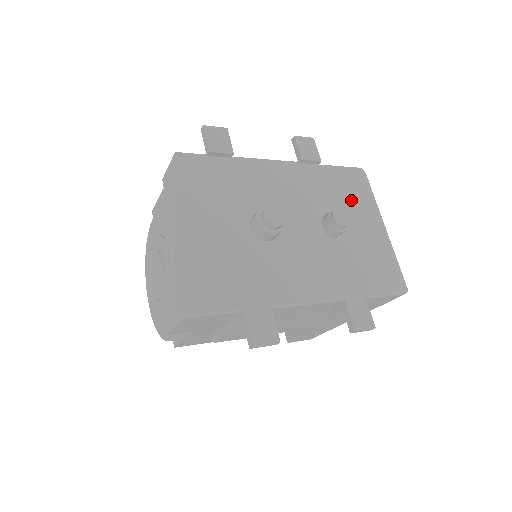
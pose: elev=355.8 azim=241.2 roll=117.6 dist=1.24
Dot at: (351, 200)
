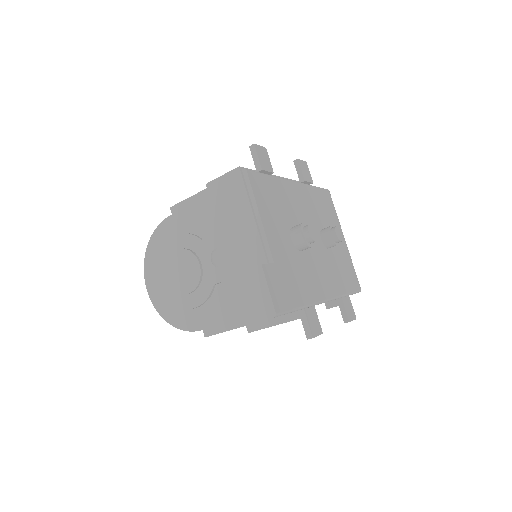
Dot at: (329, 217)
